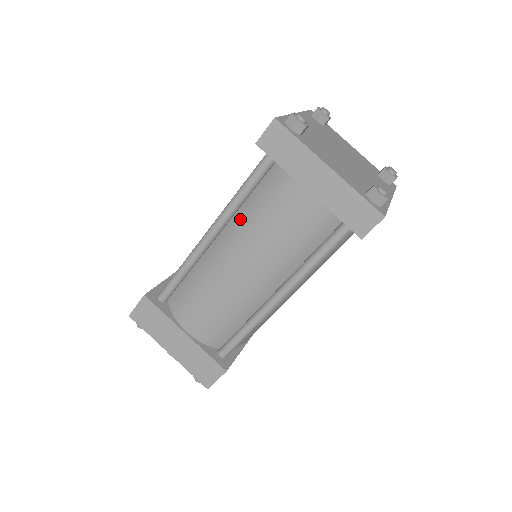
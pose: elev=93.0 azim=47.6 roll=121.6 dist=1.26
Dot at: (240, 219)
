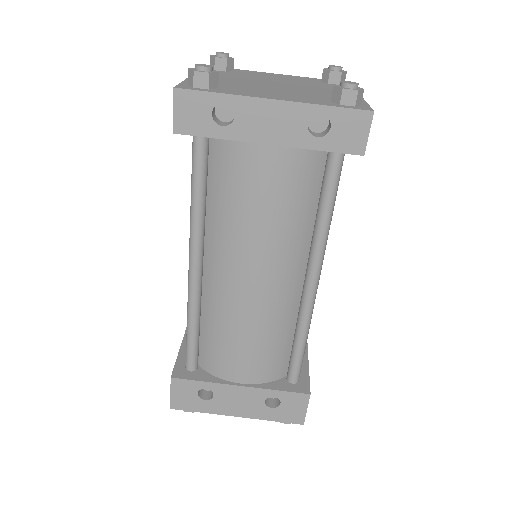
Dot at: occluded
